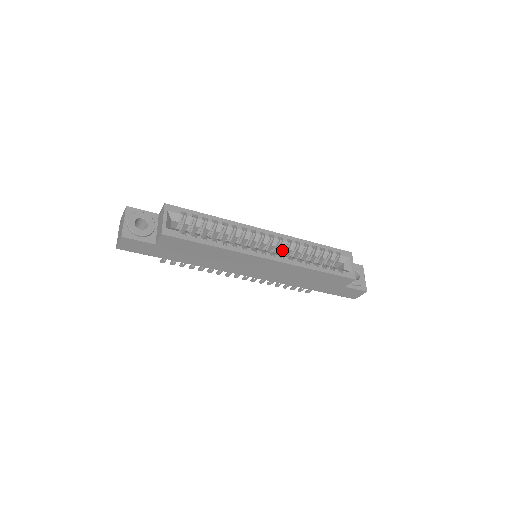
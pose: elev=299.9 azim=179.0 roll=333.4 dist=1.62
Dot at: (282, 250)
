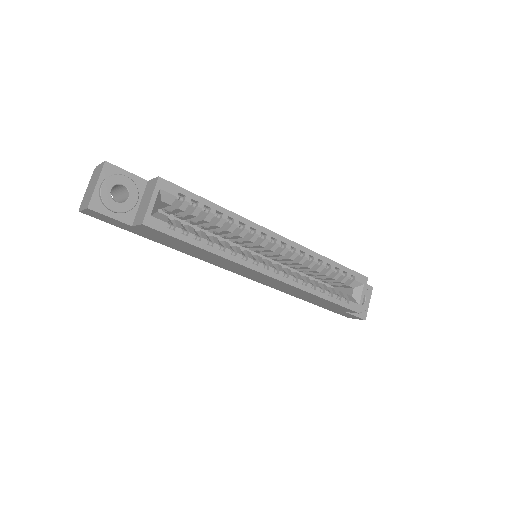
Dot at: (289, 259)
